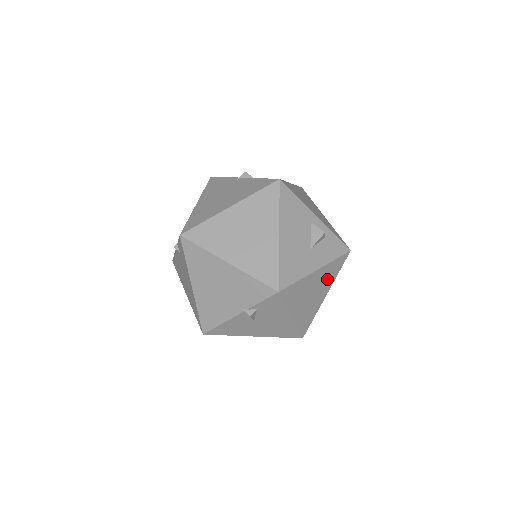
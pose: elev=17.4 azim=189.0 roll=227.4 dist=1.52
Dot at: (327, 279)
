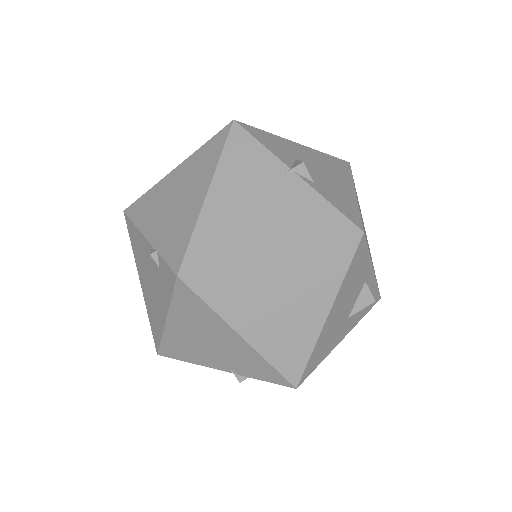
Dot at: occluded
